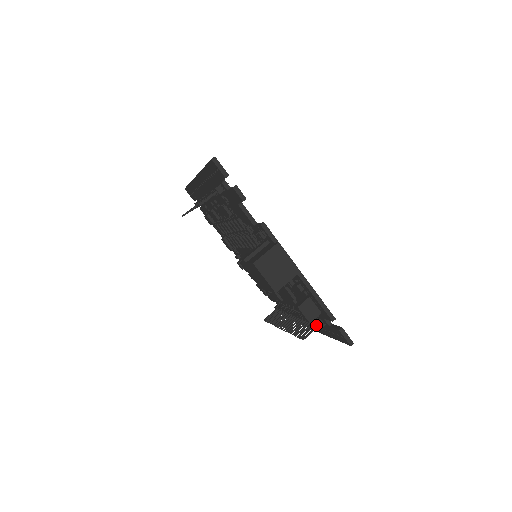
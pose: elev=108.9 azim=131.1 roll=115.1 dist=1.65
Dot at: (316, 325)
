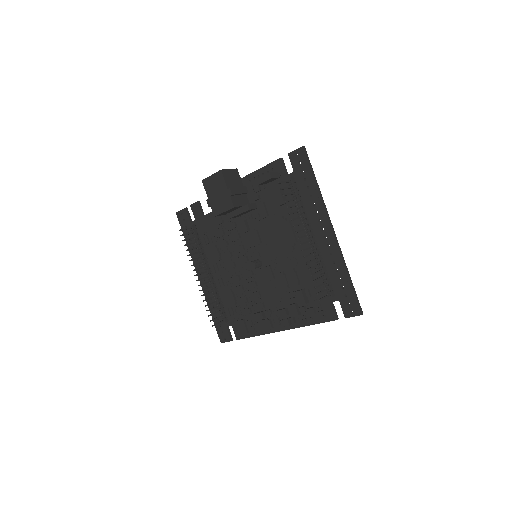
Dot at: (291, 185)
